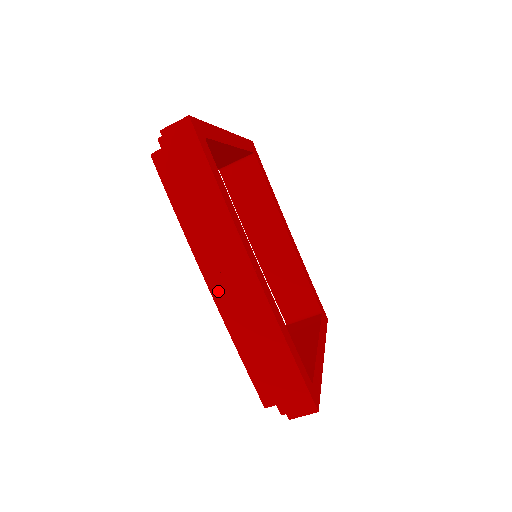
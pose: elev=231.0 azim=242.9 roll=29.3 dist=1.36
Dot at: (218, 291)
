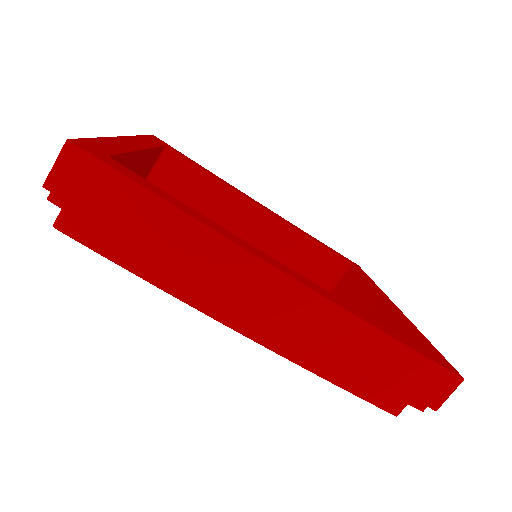
Dot at: (258, 331)
